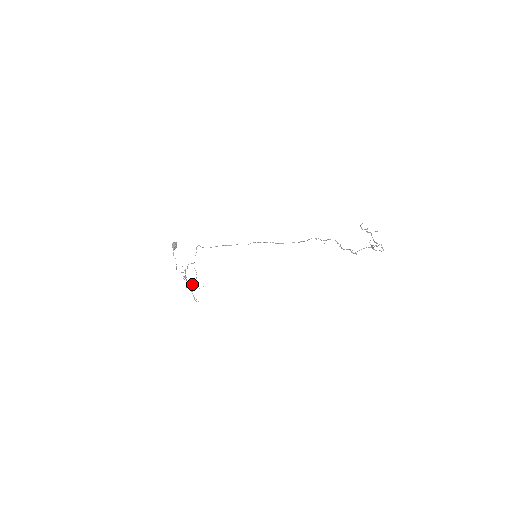
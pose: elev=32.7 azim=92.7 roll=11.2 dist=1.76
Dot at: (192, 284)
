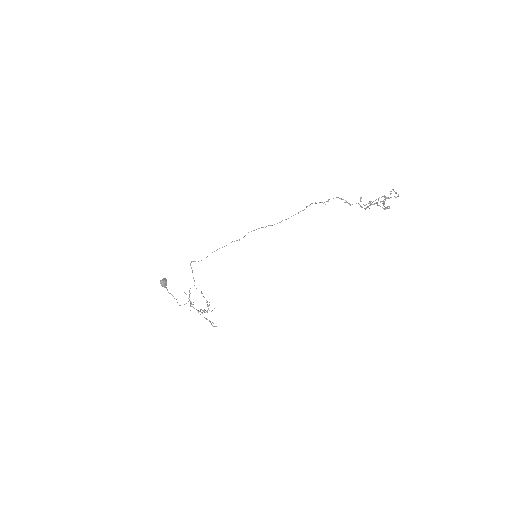
Dot at: occluded
